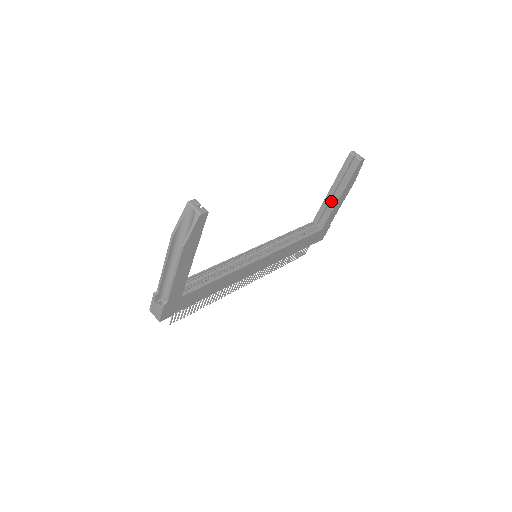
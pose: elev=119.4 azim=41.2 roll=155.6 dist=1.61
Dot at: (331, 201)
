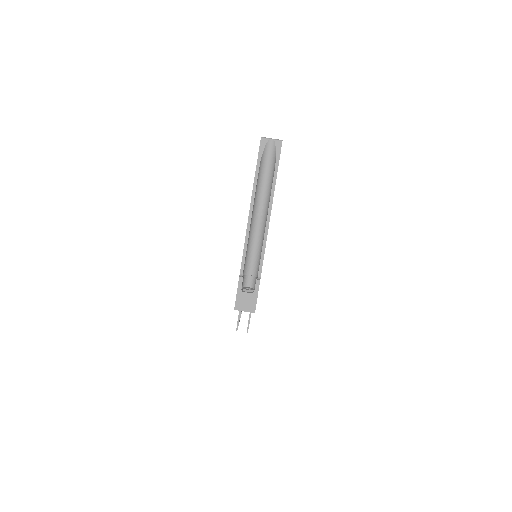
Dot at: occluded
